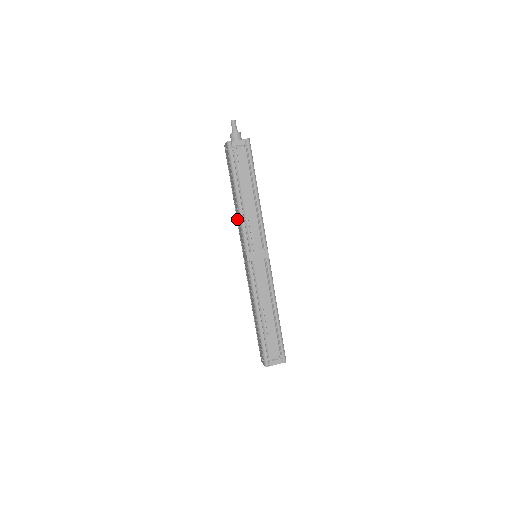
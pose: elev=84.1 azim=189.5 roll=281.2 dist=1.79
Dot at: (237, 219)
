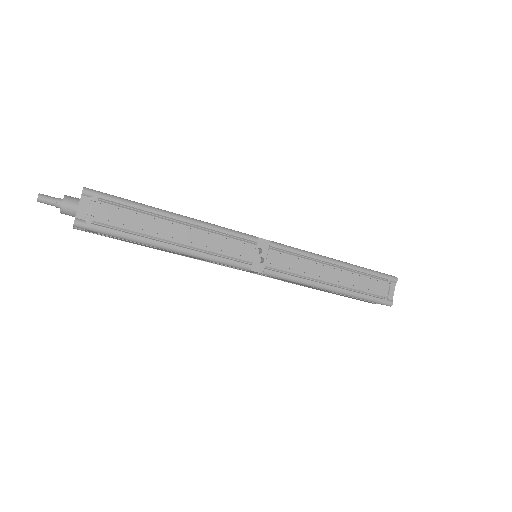
Dot at: occluded
